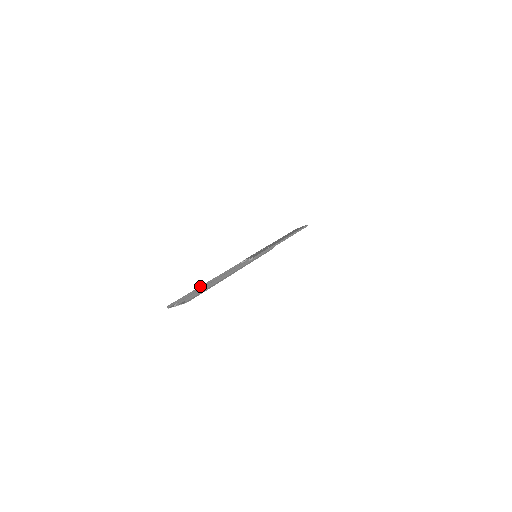
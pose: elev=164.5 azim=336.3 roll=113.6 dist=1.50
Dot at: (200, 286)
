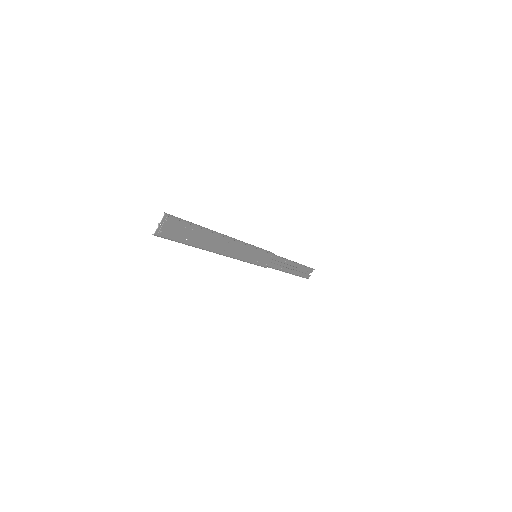
Dot at: (192, 246)
